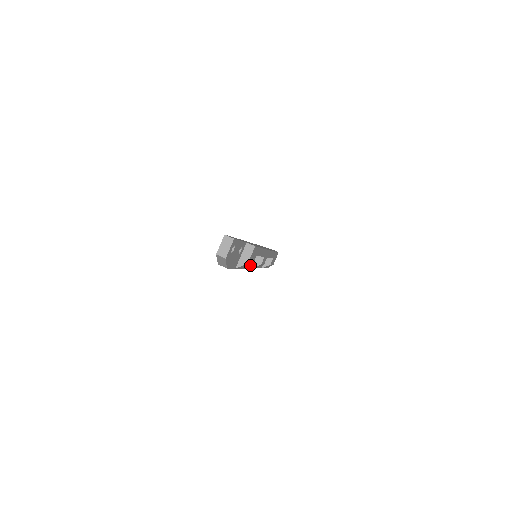
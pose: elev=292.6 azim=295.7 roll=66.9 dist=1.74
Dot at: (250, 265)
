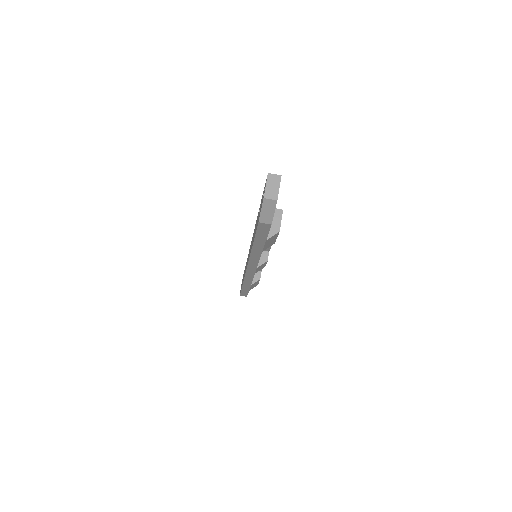
Dot at: occluded
